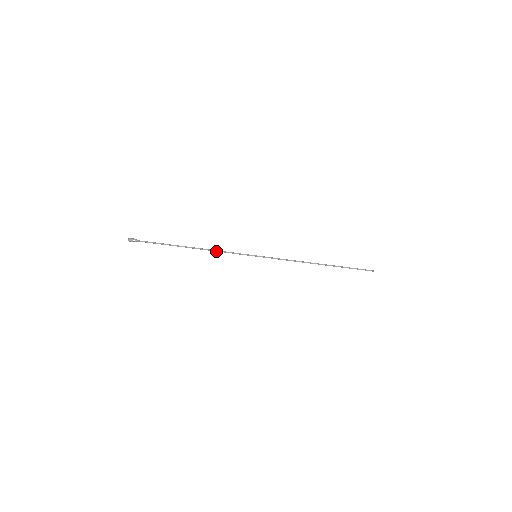
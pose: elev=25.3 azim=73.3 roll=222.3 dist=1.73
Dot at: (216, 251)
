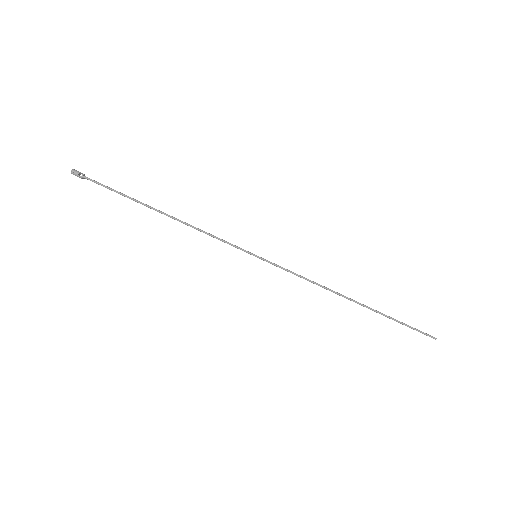
Dot at: (197, 229)
